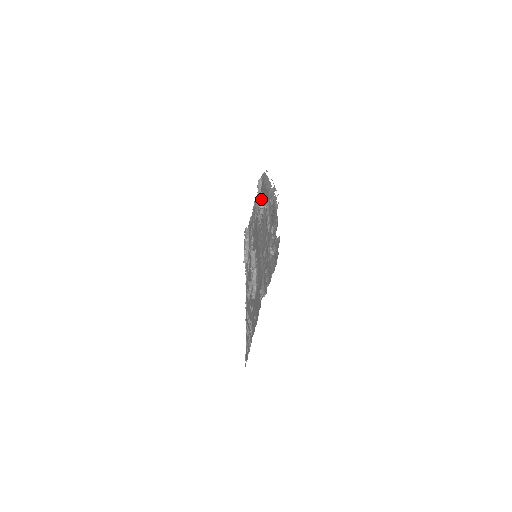
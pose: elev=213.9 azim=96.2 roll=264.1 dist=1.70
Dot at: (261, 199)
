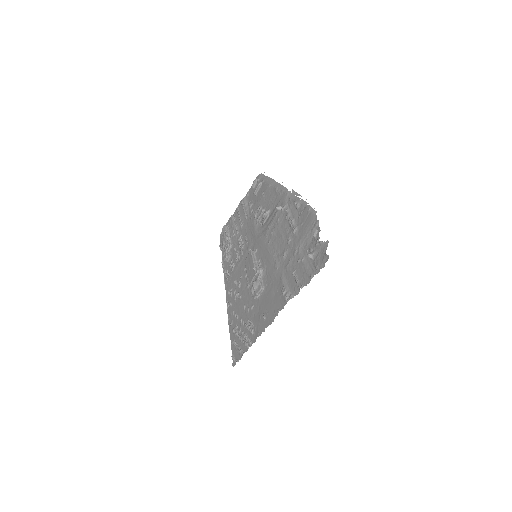
Dot at: (262, 200)
